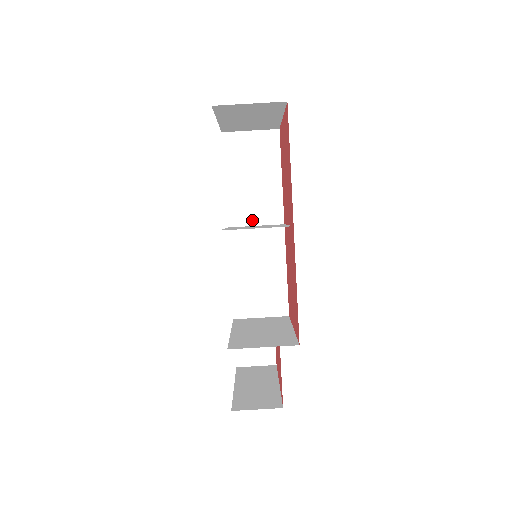
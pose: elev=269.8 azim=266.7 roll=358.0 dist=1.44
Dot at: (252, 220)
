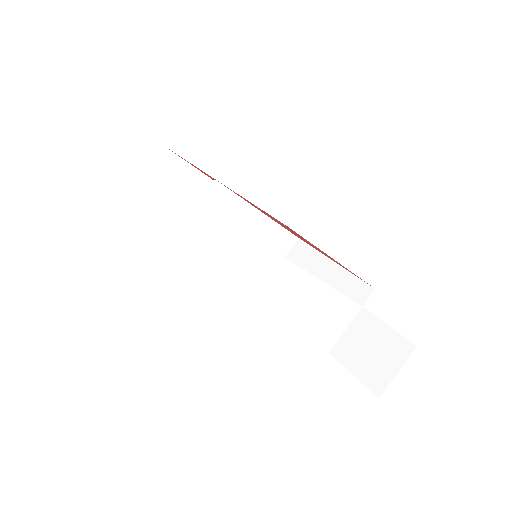
Dot at: occluded
